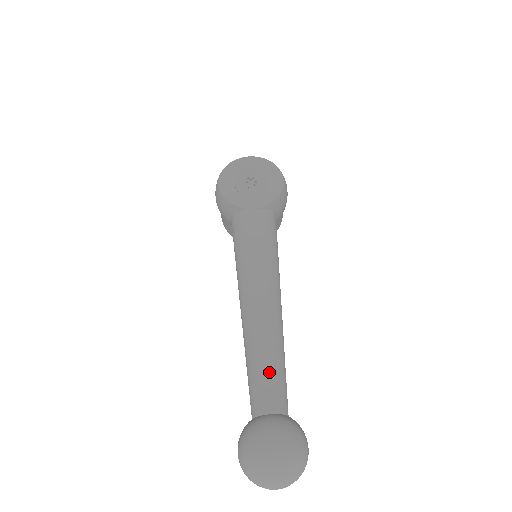
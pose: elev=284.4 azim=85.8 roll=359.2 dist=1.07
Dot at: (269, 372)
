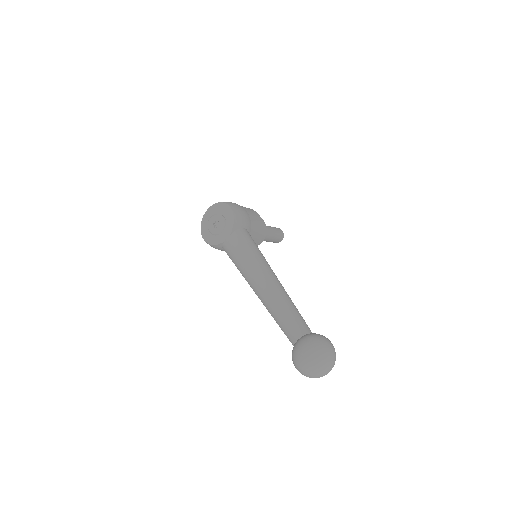
Dot at: (285, 320)
